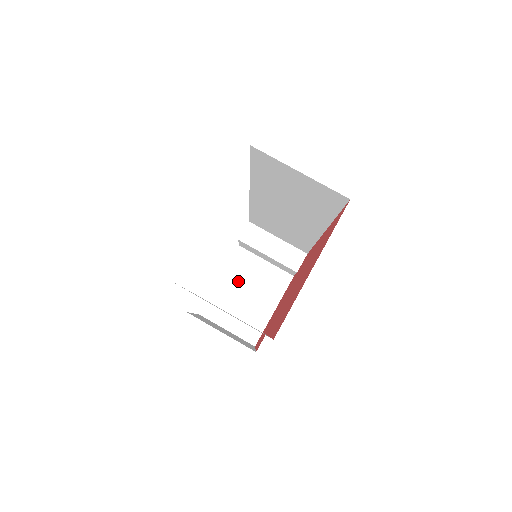
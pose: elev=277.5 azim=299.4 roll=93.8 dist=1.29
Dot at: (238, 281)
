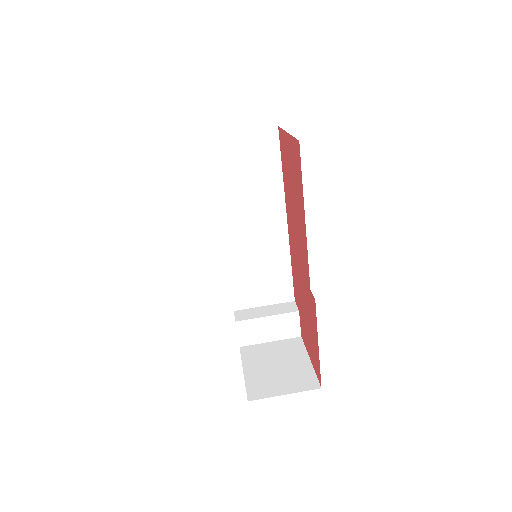
Dot at: (260, 363)
